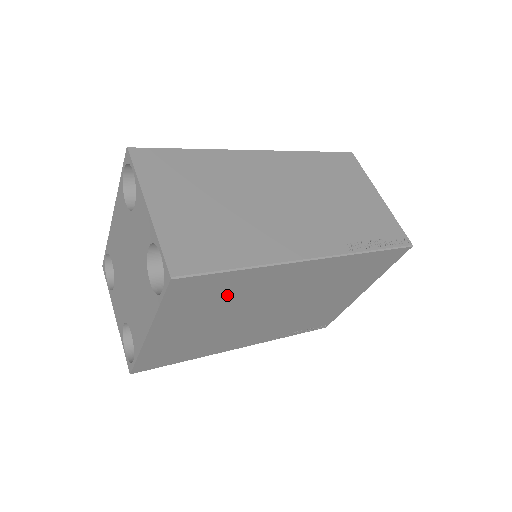
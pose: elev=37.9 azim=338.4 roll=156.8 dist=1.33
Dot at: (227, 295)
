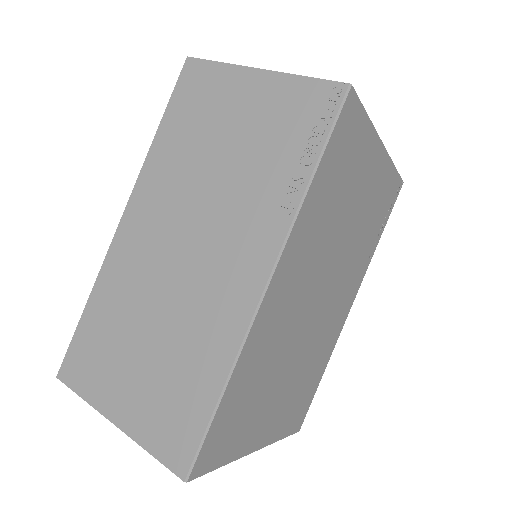
Dot at: (255, 385)
